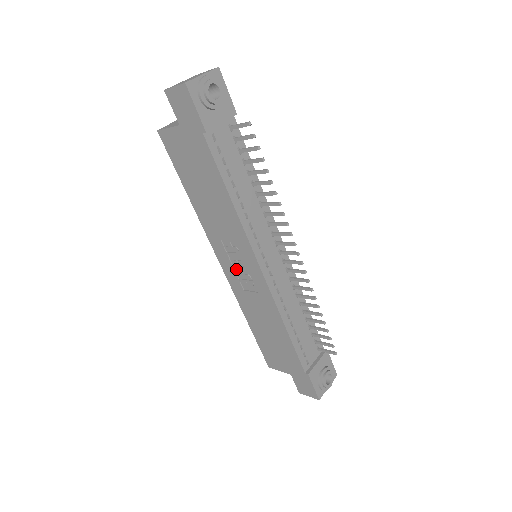
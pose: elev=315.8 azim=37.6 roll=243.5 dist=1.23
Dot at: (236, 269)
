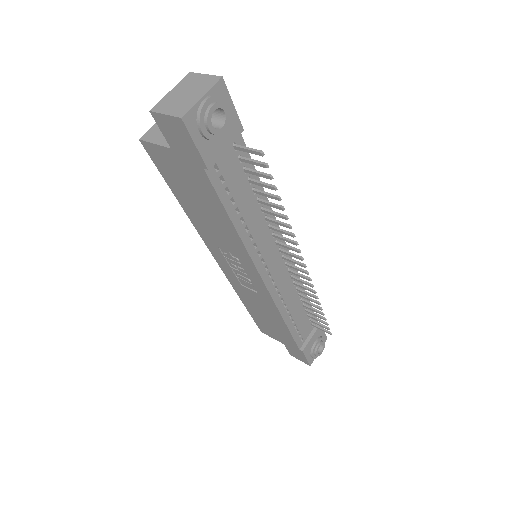
Dot at: (234, 270)
